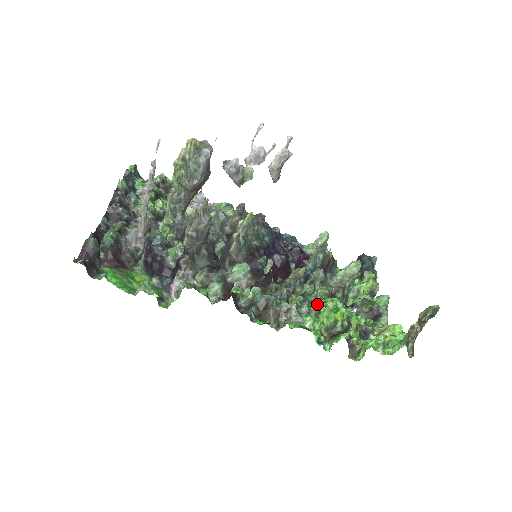
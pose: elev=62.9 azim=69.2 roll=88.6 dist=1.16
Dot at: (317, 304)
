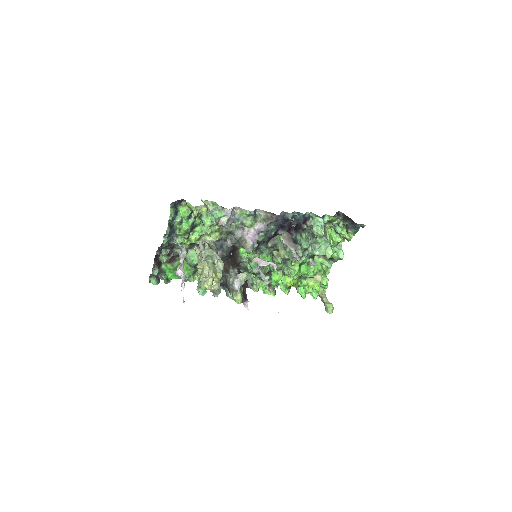
Dot at: (284, 273)
